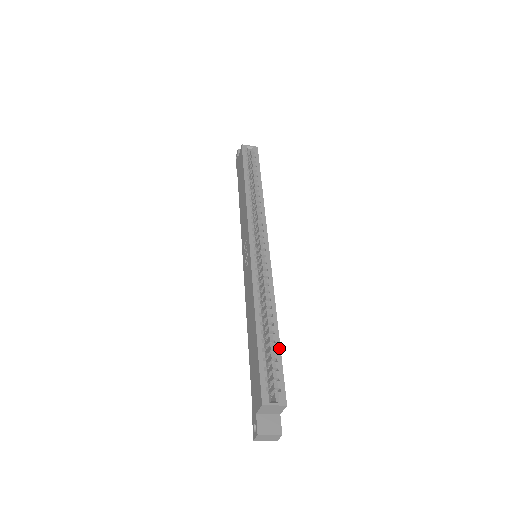
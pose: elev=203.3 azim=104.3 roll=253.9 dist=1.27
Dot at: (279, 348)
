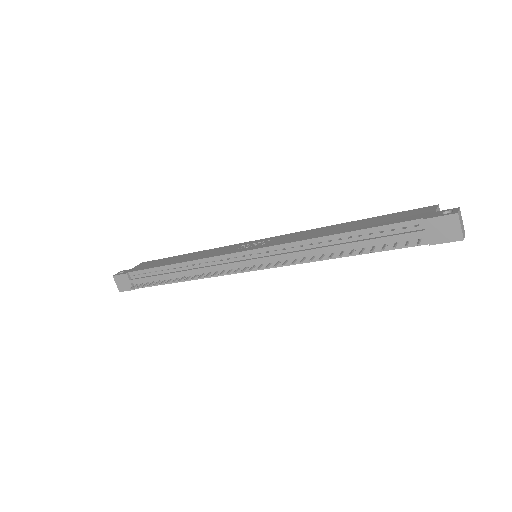
Dot at: occluded
